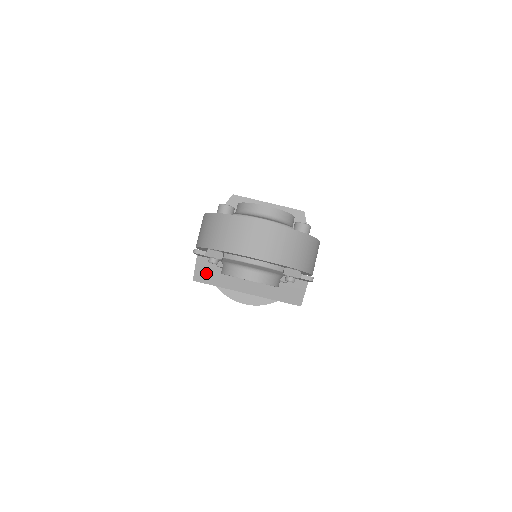
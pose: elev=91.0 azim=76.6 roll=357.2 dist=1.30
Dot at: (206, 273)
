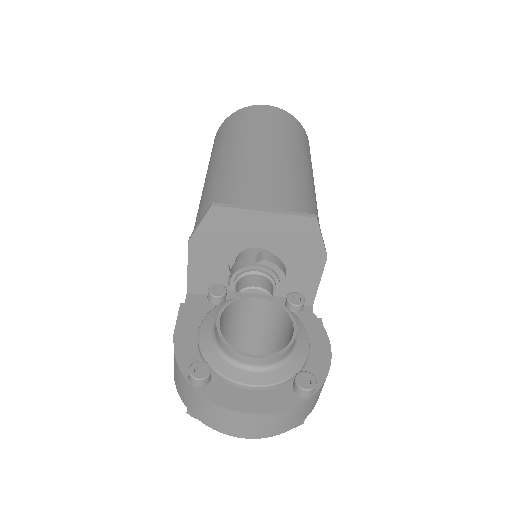
Dot at: occluded
